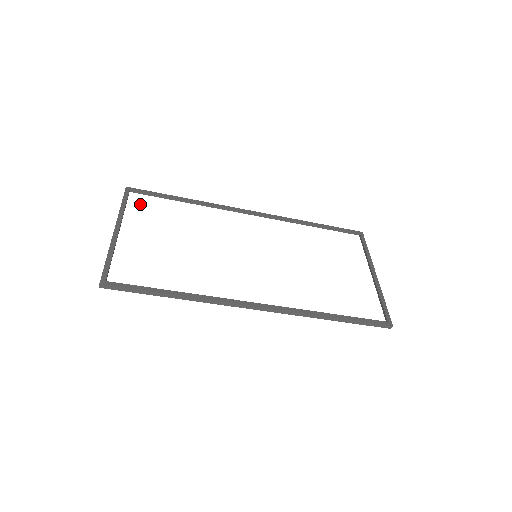
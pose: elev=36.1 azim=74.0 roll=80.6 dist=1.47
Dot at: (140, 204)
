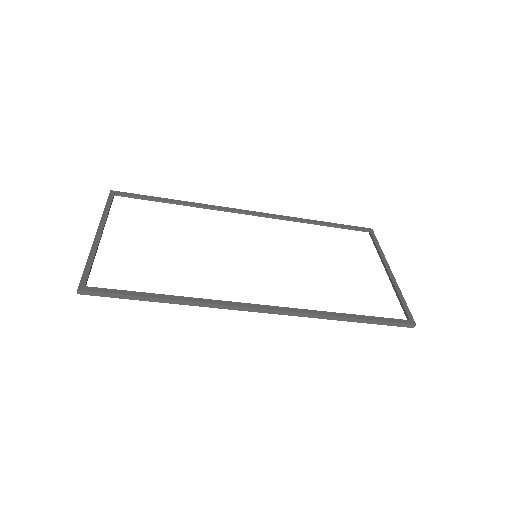
Dot at: (126, 207)
